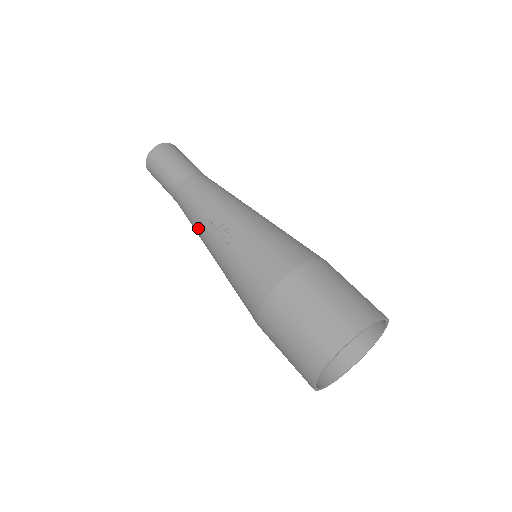
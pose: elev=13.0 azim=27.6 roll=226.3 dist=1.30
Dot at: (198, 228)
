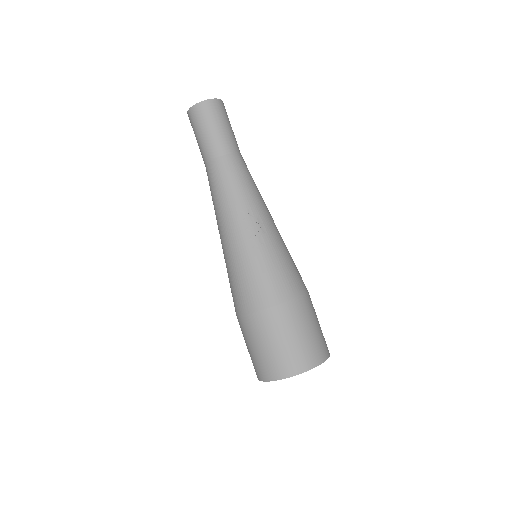
Dot at: (228, 207)
